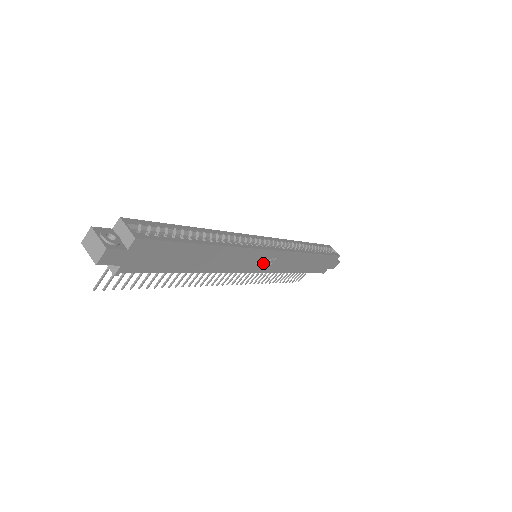
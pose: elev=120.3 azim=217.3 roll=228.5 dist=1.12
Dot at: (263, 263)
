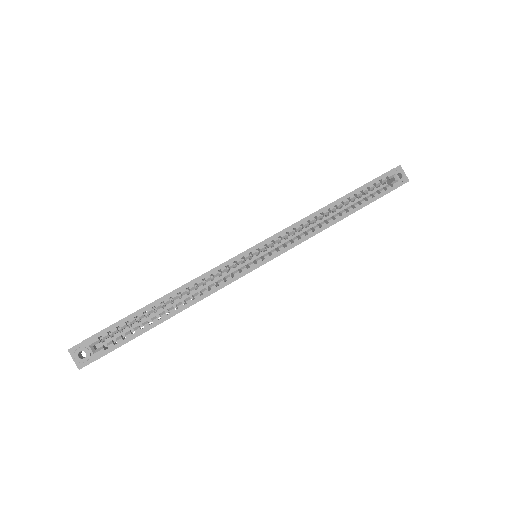
Dot at: occluded
